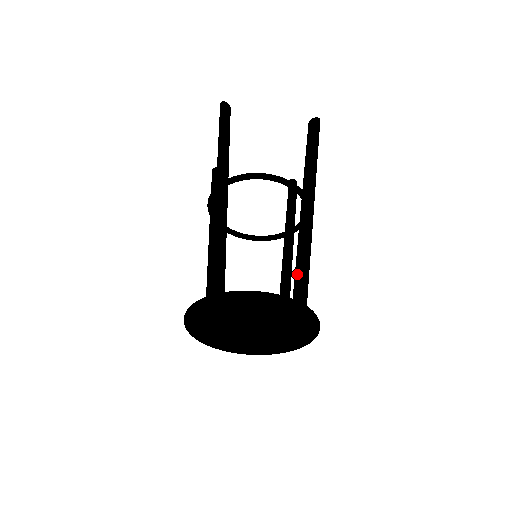
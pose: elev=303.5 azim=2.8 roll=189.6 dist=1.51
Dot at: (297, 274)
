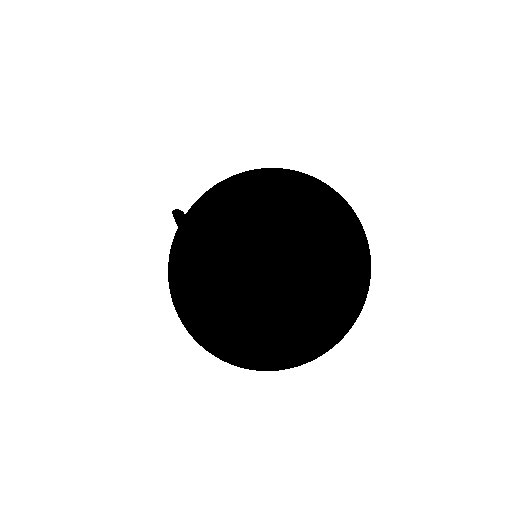
Dot at: occluded
